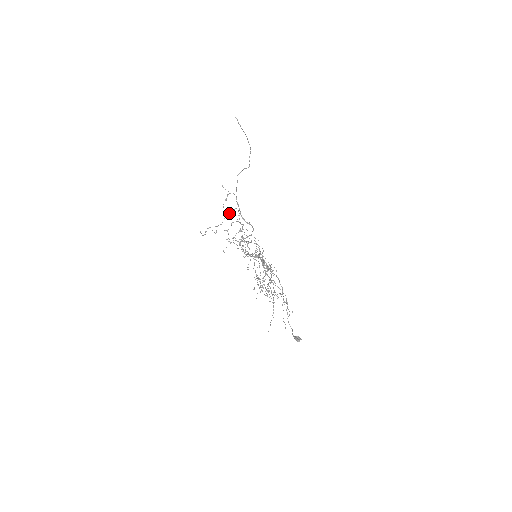
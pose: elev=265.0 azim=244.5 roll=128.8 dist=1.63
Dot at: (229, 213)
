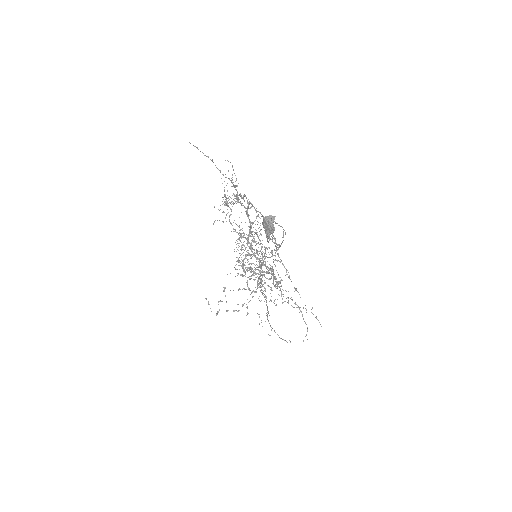
Dot at: (254, 291)
